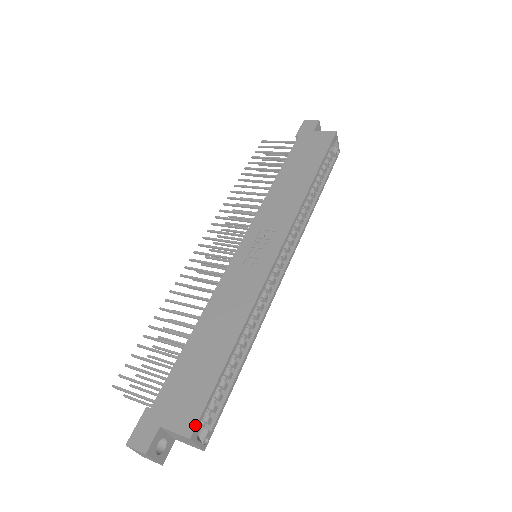
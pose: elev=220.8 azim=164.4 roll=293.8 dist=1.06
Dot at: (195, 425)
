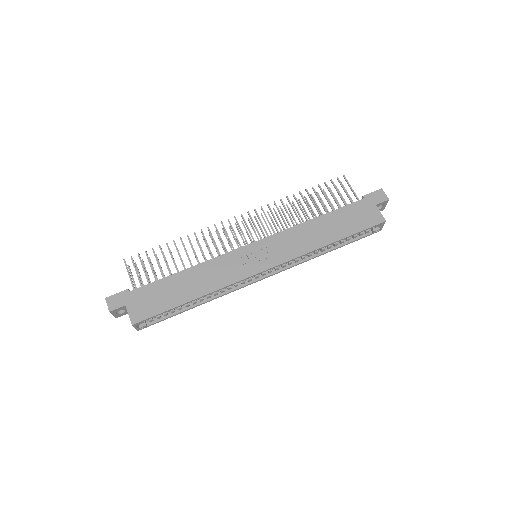
Dot at: (139, 321)
